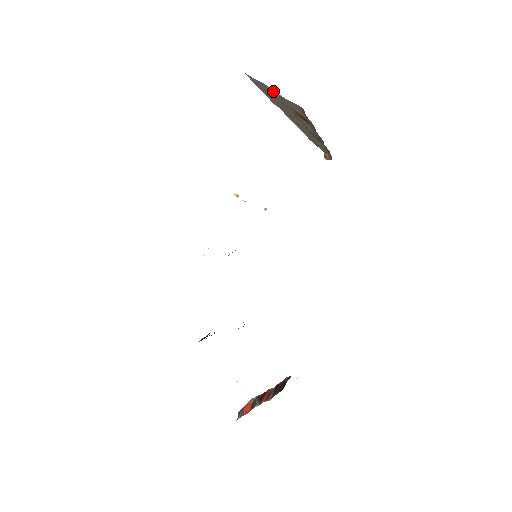
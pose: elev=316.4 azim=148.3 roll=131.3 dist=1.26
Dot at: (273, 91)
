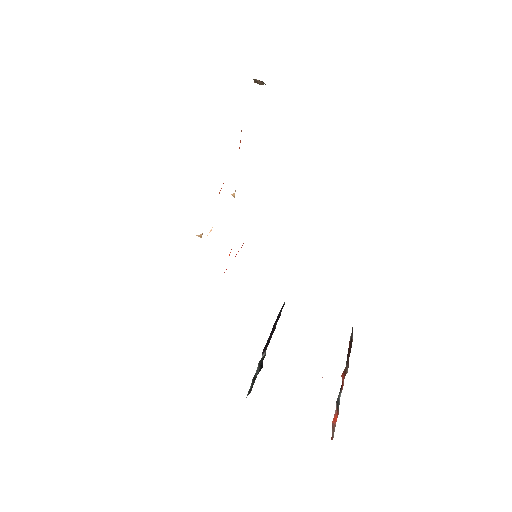
Dot at: occluded
